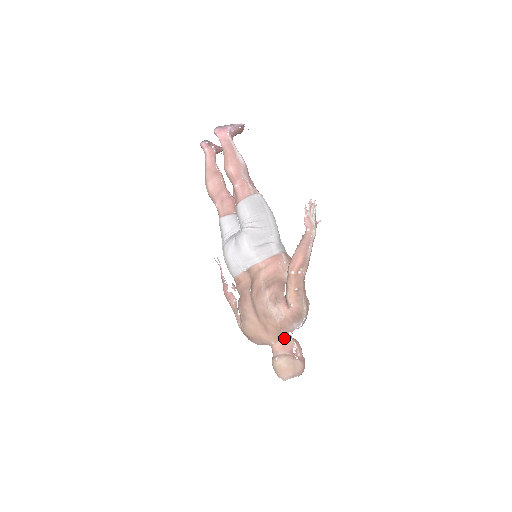
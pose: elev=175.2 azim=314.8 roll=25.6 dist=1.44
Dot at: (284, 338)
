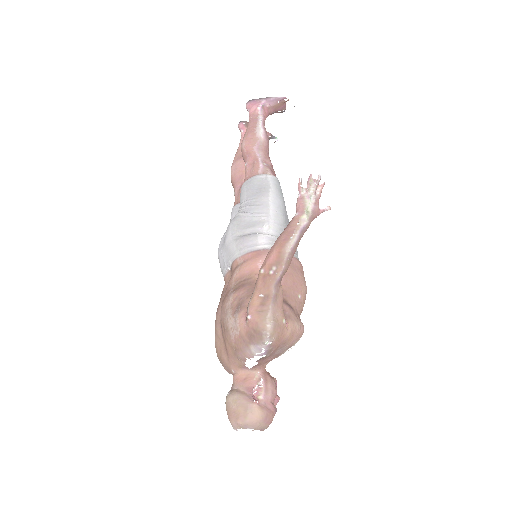
Dot at: (245, 367)
